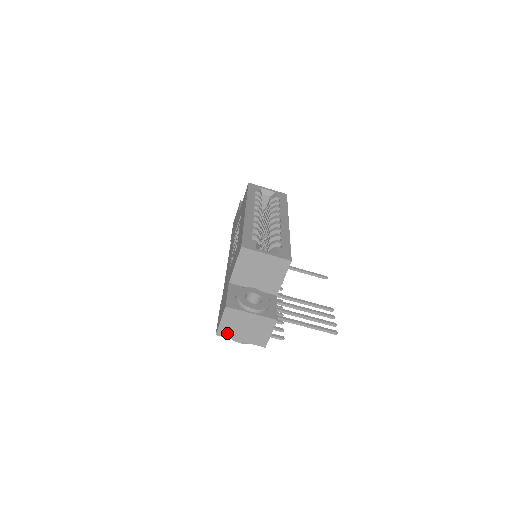
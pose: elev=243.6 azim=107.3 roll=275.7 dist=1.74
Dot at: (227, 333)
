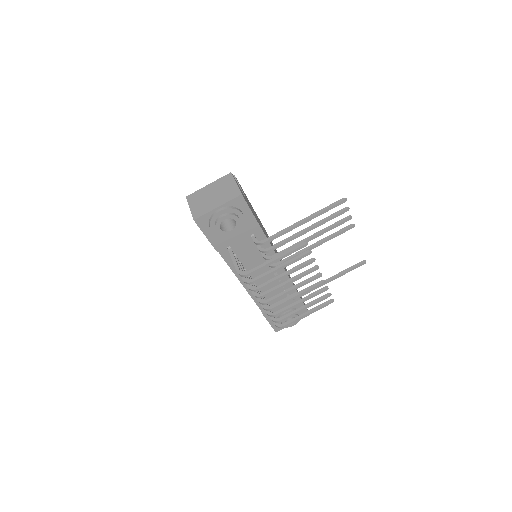
Dot at: (202, 211)
